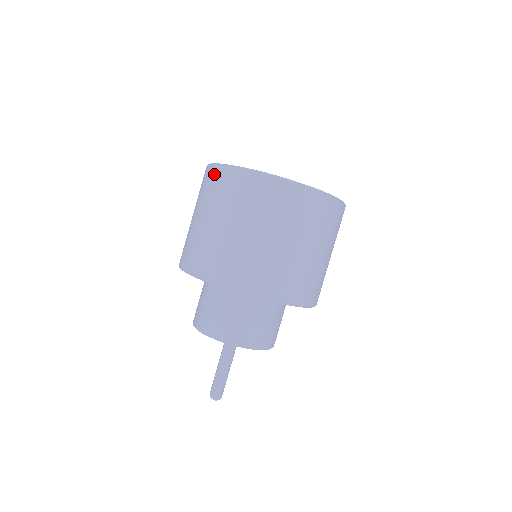
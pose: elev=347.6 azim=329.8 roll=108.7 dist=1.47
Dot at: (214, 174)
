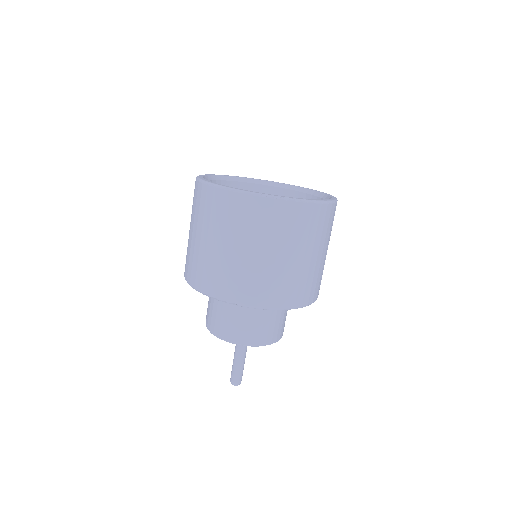
Dot at: (264, 207)
